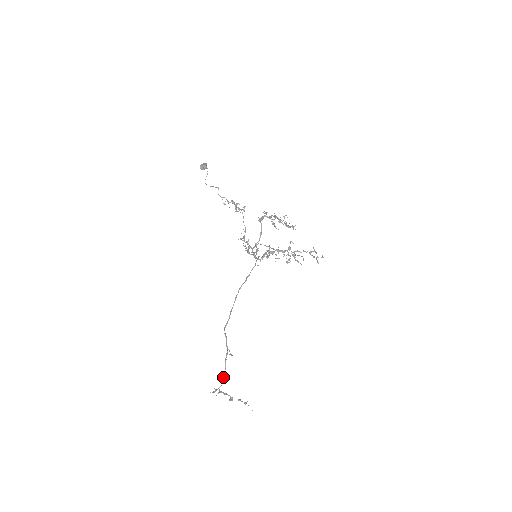
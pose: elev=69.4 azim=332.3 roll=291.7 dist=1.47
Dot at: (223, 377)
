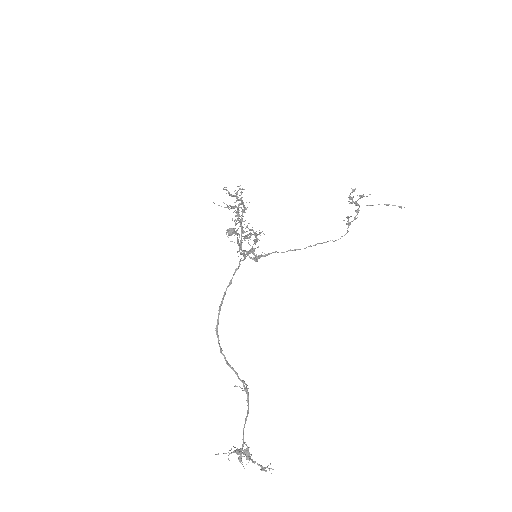
Dot at: (243, 429)
